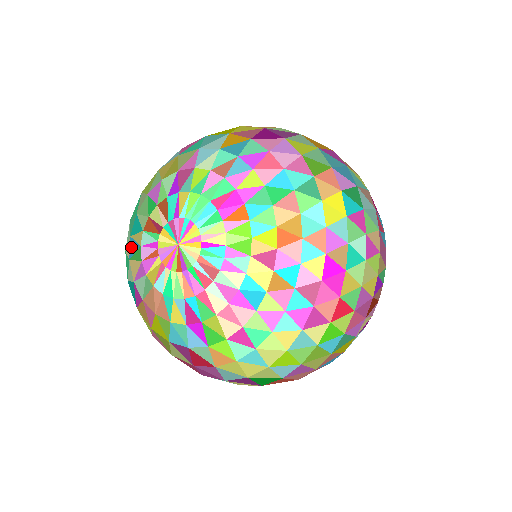
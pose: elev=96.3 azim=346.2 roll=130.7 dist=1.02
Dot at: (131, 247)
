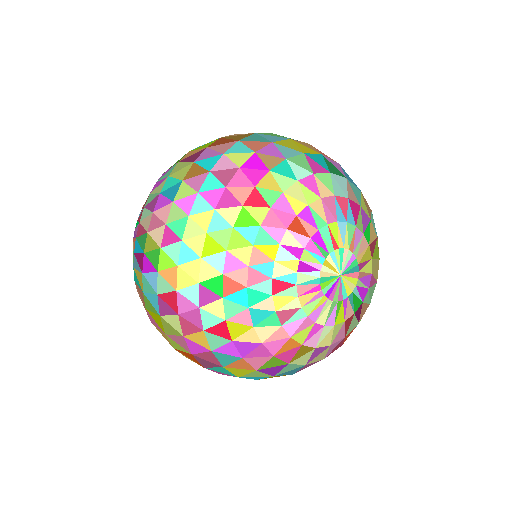
Dot at: occluded
